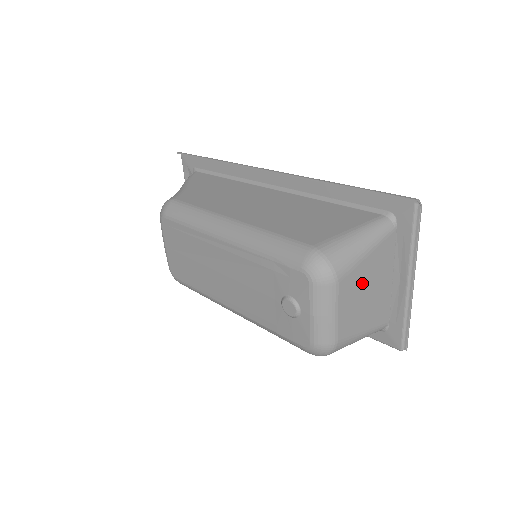
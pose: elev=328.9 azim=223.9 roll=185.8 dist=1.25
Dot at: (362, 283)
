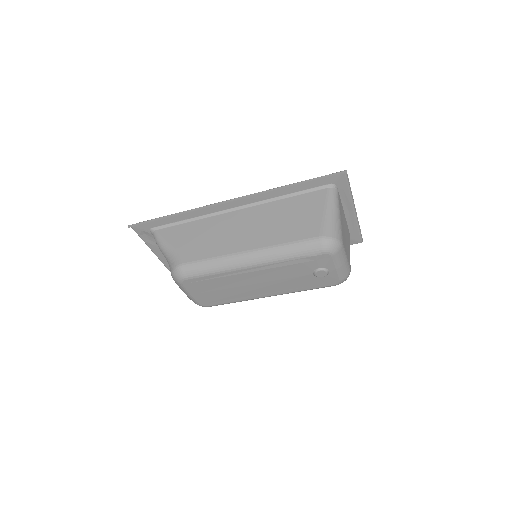
Dot at: (344, 232)
